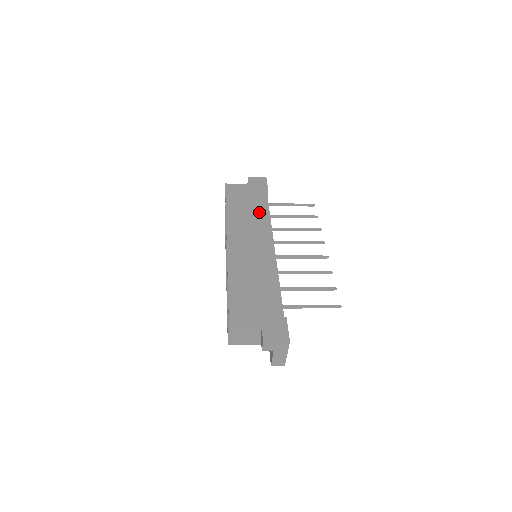
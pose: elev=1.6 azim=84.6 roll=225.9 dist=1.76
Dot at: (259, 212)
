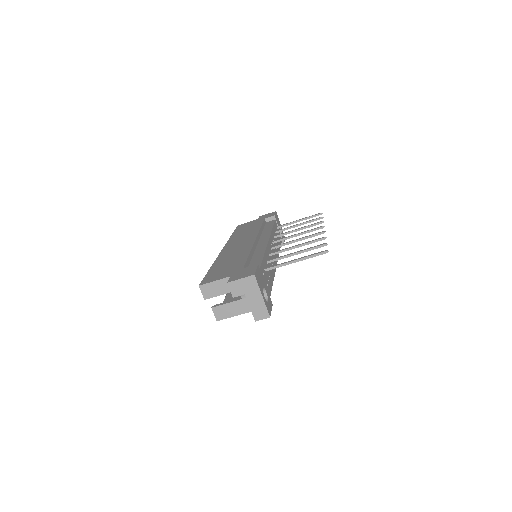
Dot at: (260, 227)
